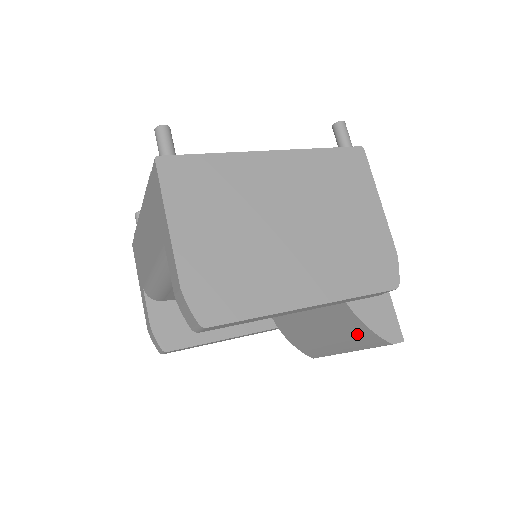
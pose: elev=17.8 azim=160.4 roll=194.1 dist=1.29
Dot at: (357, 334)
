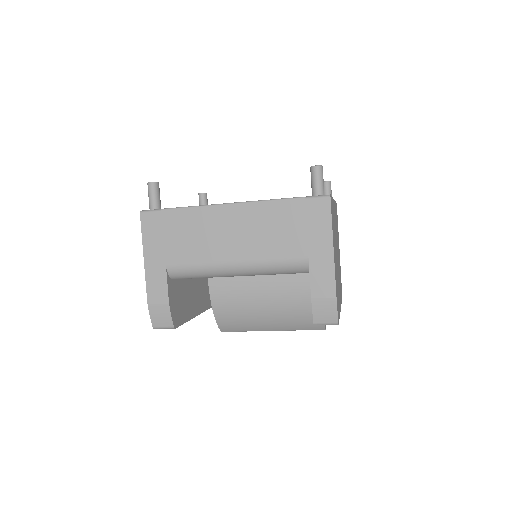
Dot at: (307, 322)
